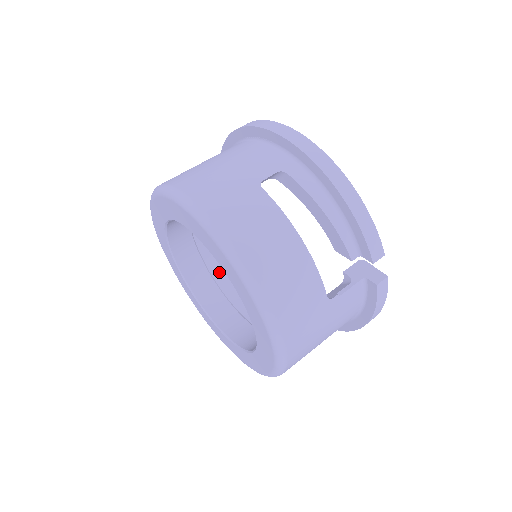
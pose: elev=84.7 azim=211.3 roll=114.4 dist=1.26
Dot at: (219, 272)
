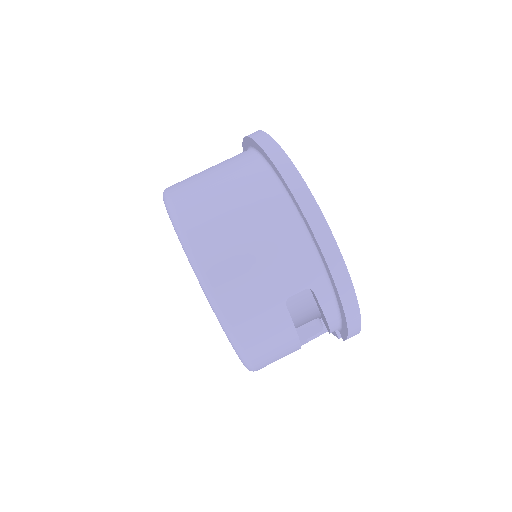
Dot at: occluded
